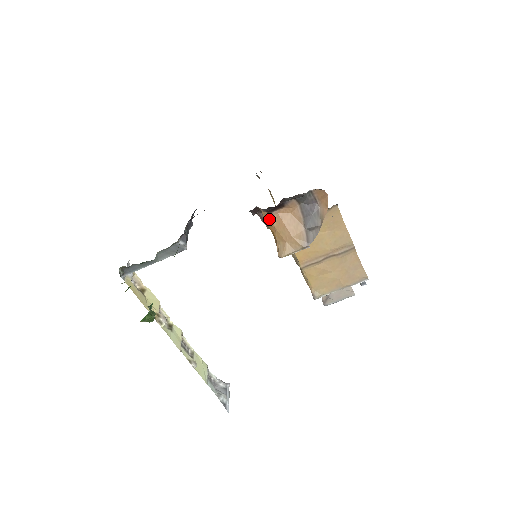
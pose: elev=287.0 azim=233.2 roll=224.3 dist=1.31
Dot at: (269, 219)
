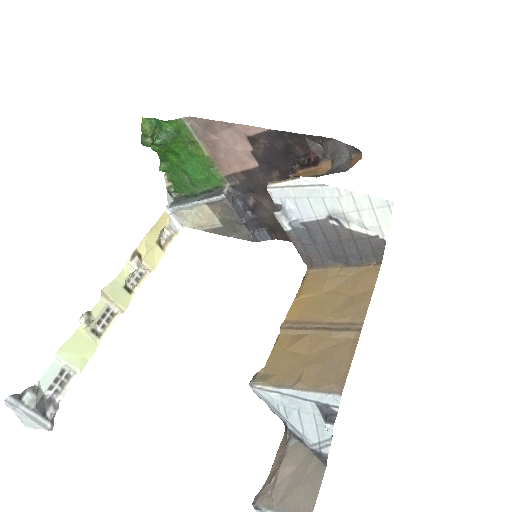
Dot at: (296, 174)
